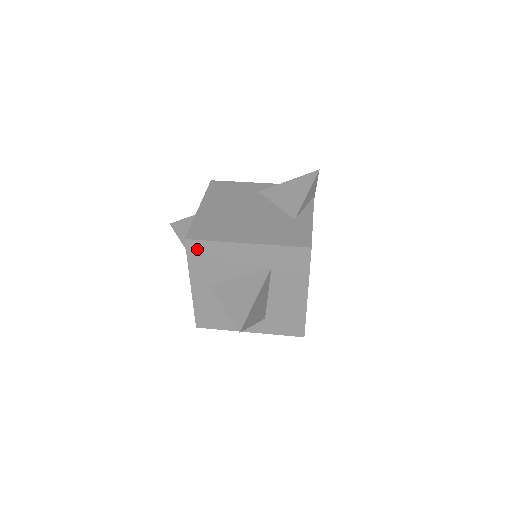
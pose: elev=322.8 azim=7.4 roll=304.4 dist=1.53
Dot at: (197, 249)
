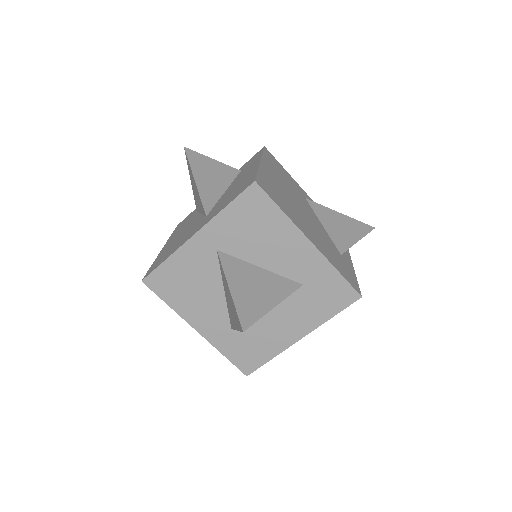
Dot at: (254, 202)
